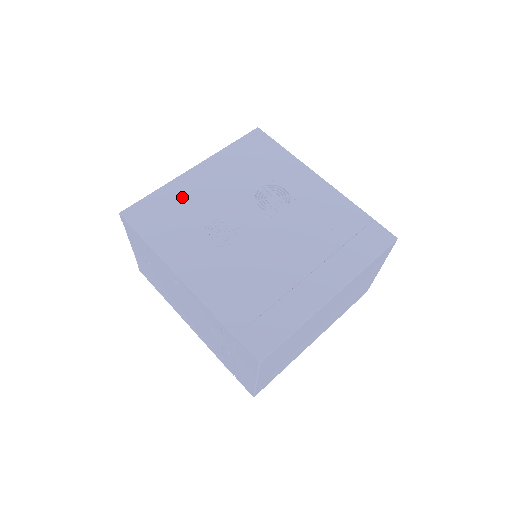
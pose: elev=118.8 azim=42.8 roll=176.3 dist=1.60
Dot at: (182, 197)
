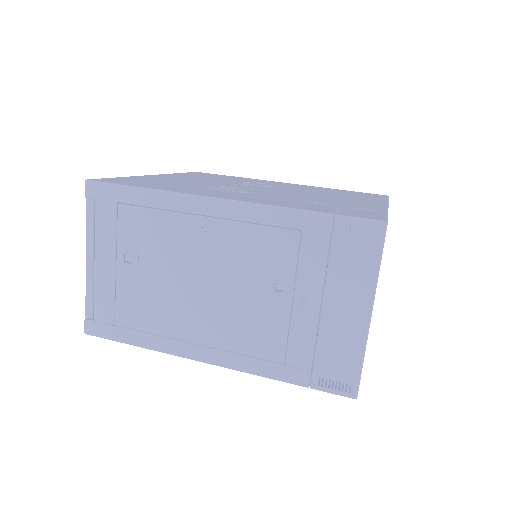
Dot at: (159, 180)
